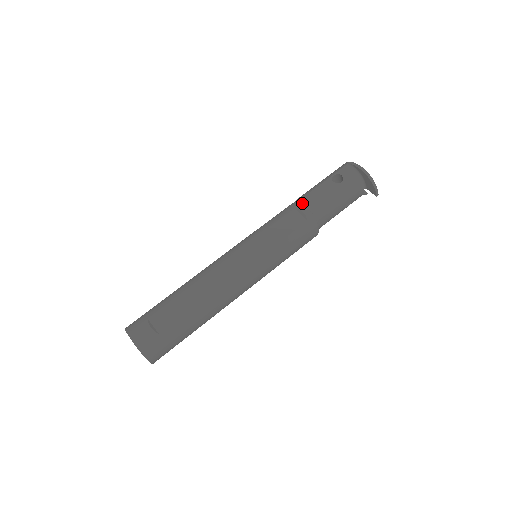
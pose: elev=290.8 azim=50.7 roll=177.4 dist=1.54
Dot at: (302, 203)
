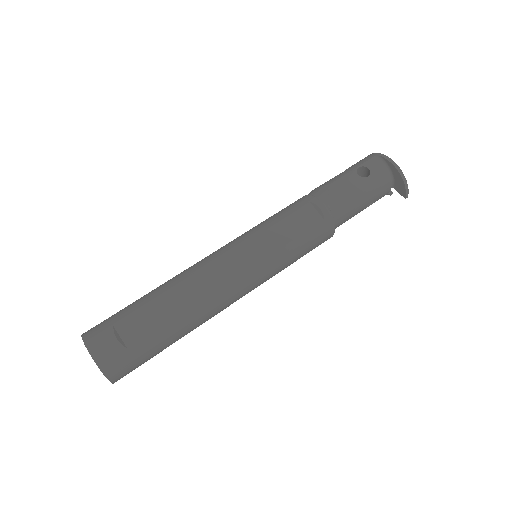
Dot at: (319, 197)
